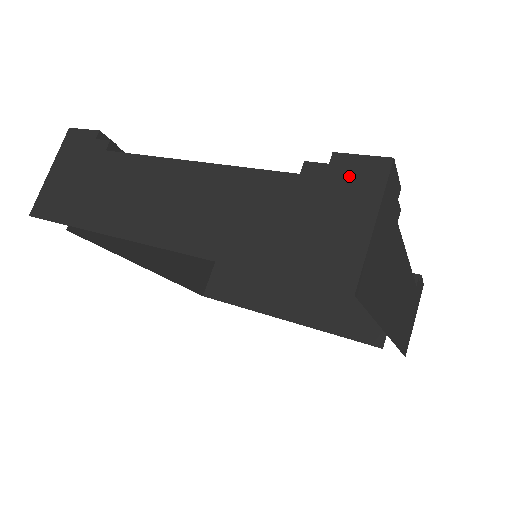
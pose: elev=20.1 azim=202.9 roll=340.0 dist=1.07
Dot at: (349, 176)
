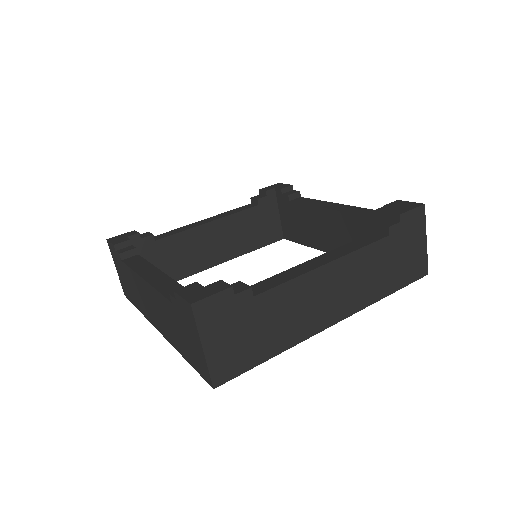
Dot at: (184, 311)
